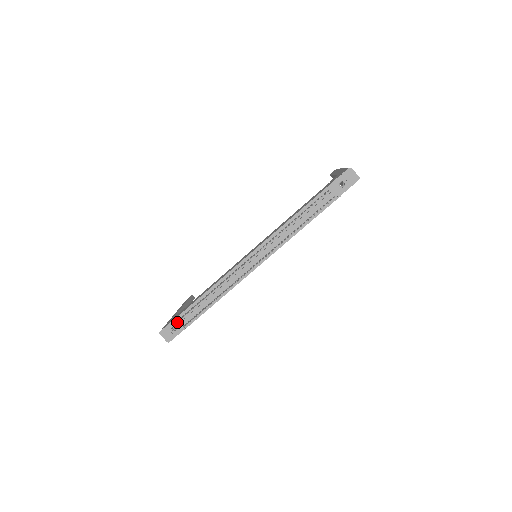
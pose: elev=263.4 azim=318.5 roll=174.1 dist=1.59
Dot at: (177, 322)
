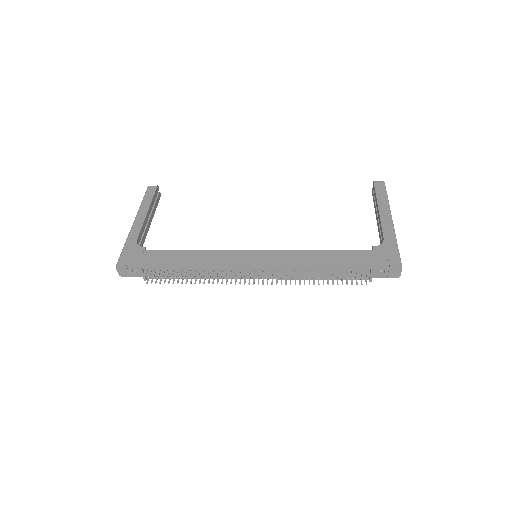
Dot at: (141, 272)
